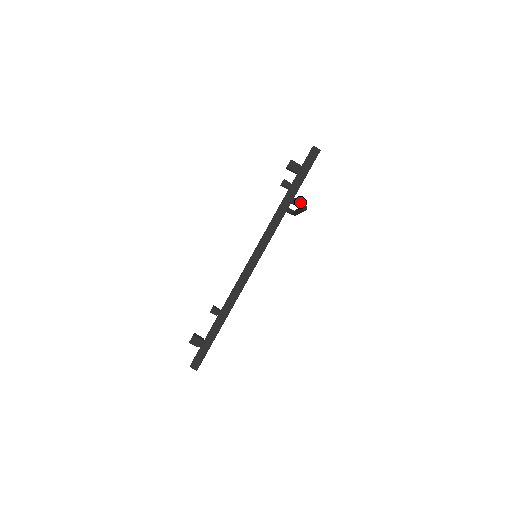
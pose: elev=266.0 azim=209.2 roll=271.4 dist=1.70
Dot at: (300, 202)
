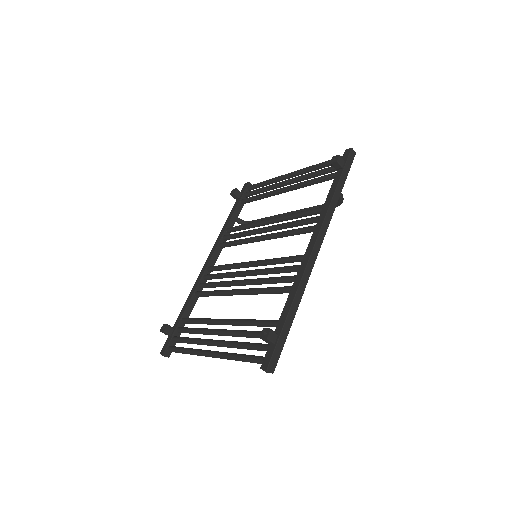
Dot at: occluded
